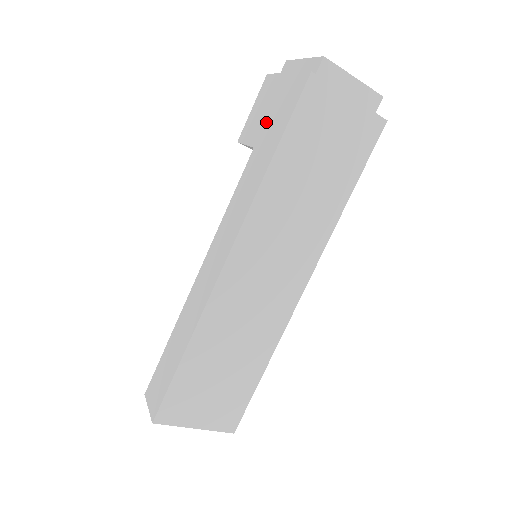
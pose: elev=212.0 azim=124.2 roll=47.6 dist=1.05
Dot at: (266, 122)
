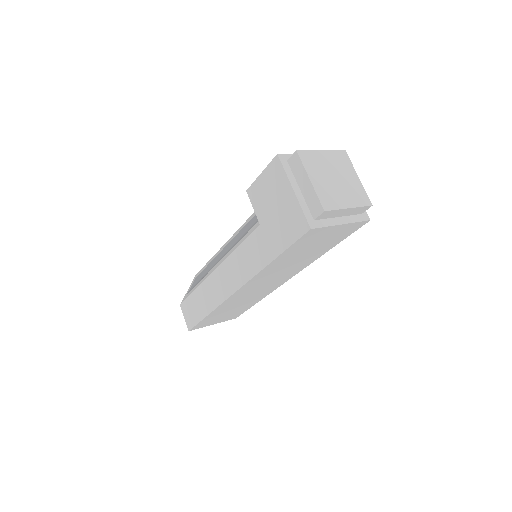
Dot at: (271, 216)
